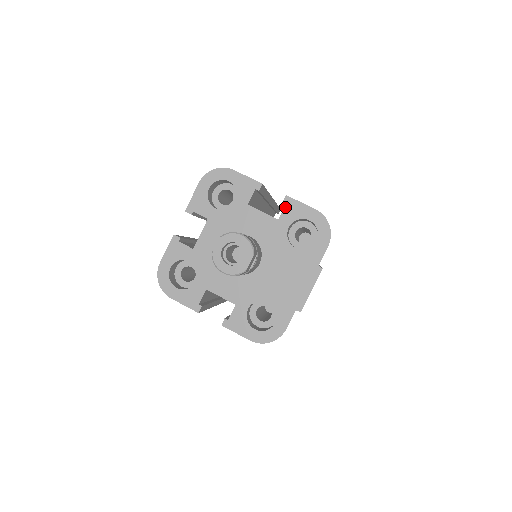
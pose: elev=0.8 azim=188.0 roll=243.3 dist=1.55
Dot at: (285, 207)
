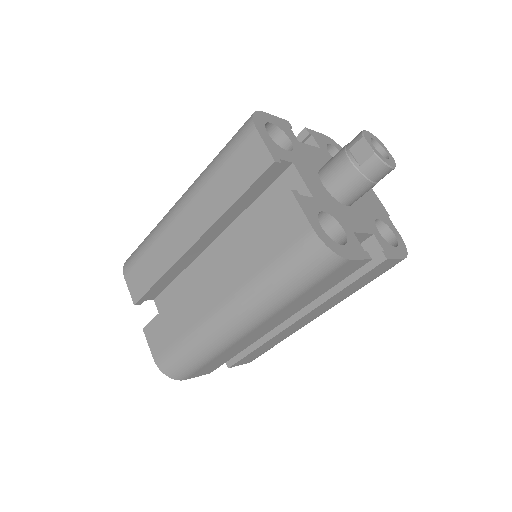
Dot at: (314, 137)
